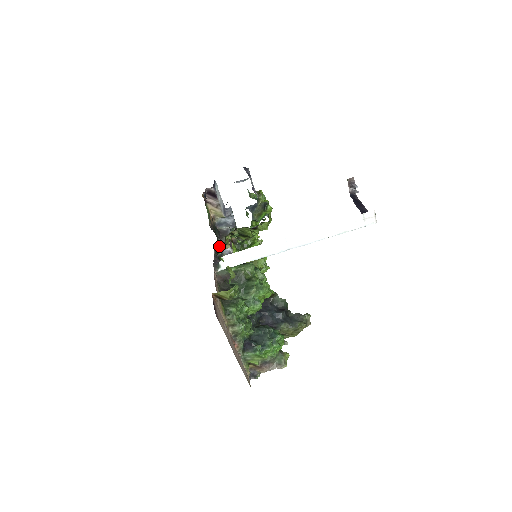
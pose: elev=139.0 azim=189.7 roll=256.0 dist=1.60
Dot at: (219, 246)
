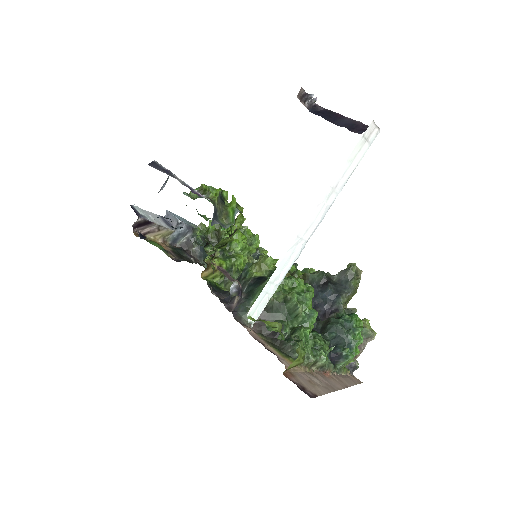
Dot at: occluded
